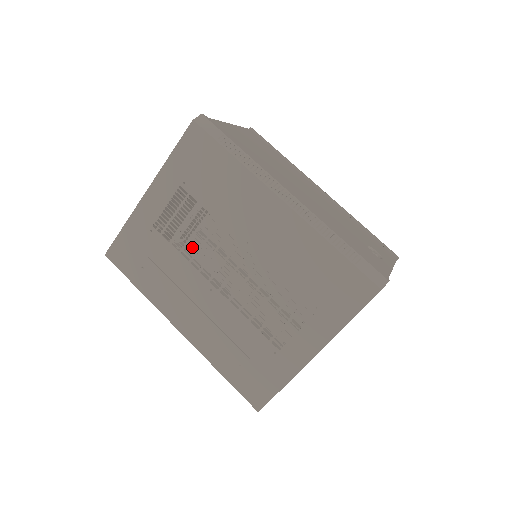
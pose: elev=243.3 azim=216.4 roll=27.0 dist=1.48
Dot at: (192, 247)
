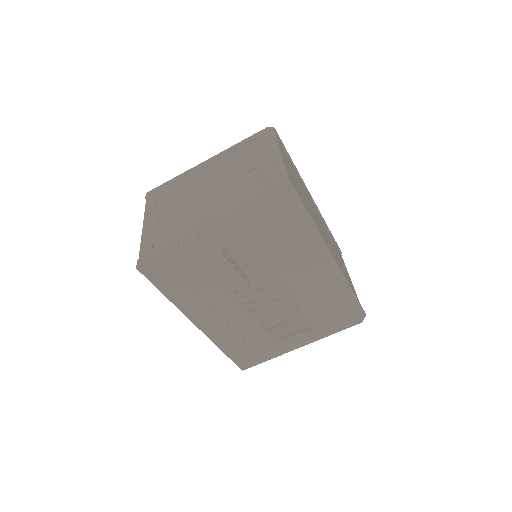
Dot at: occluded
